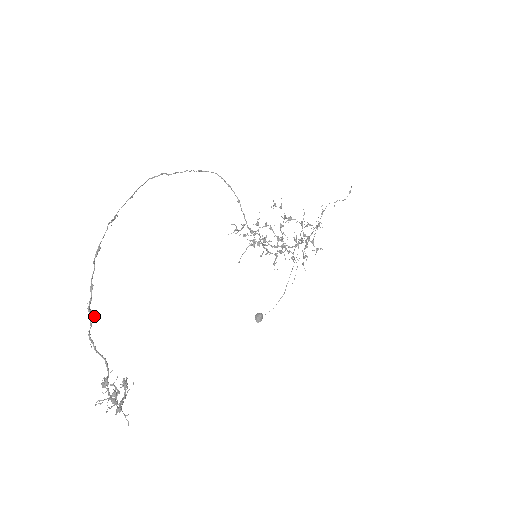
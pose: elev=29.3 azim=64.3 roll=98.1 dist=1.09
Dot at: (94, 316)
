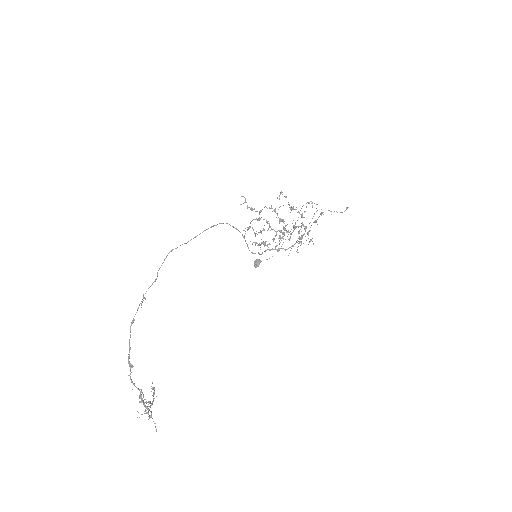
Dot at: occluded
